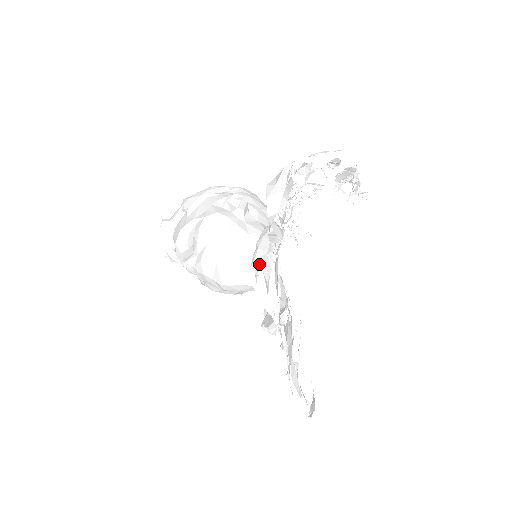
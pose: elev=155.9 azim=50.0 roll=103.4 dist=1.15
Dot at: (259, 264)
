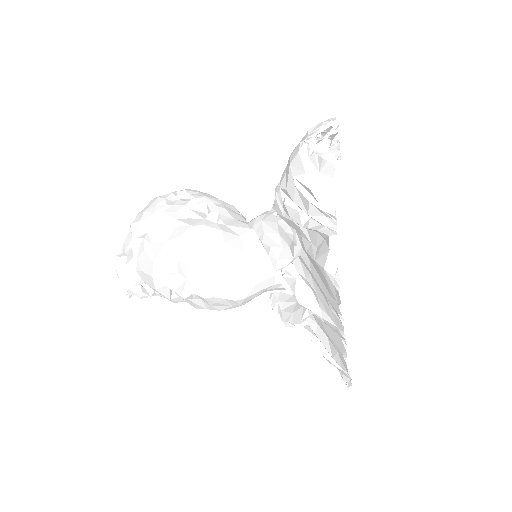
Dot at: (285, 263)
